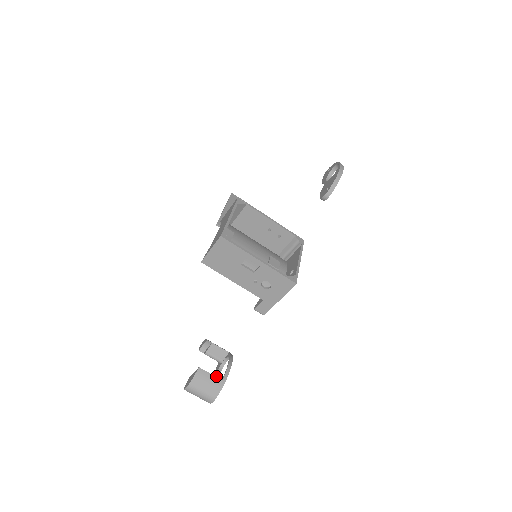
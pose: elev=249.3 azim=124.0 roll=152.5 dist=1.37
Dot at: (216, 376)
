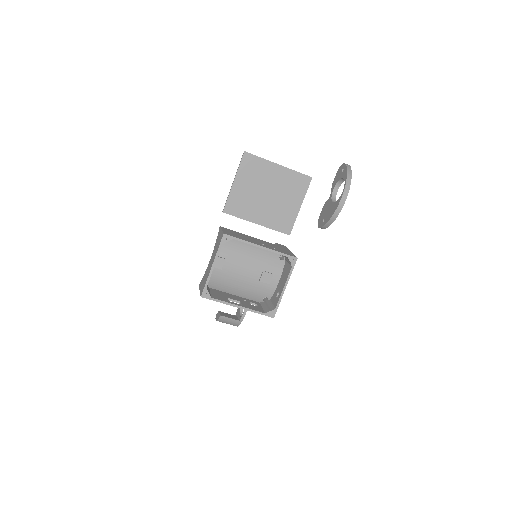
Dot at: occluded
